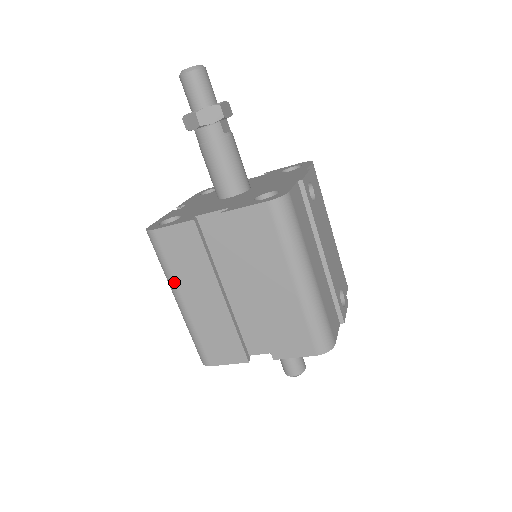
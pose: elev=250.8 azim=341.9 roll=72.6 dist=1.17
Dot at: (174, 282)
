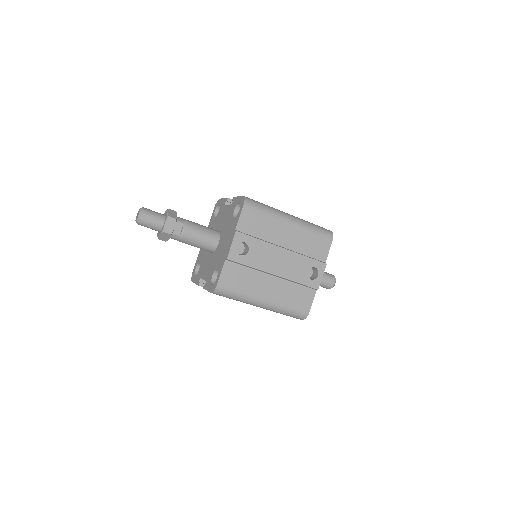
Dot at: occluded
